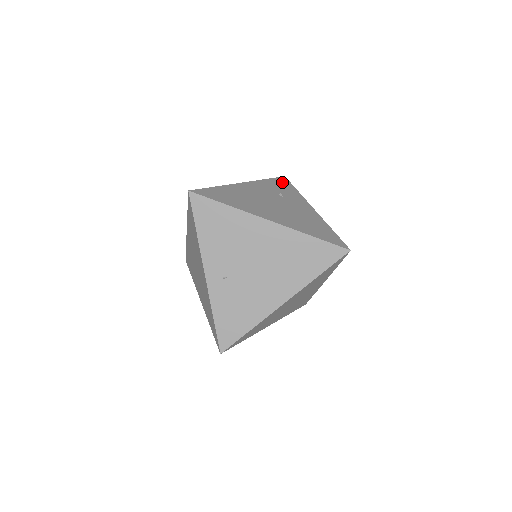
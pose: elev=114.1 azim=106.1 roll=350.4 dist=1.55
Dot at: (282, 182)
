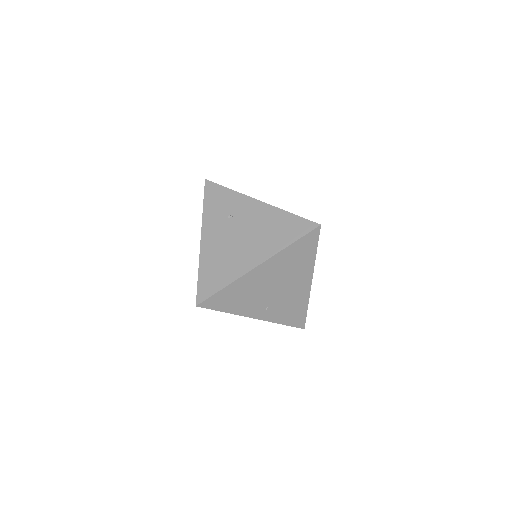
Dot at: (213, 193)
